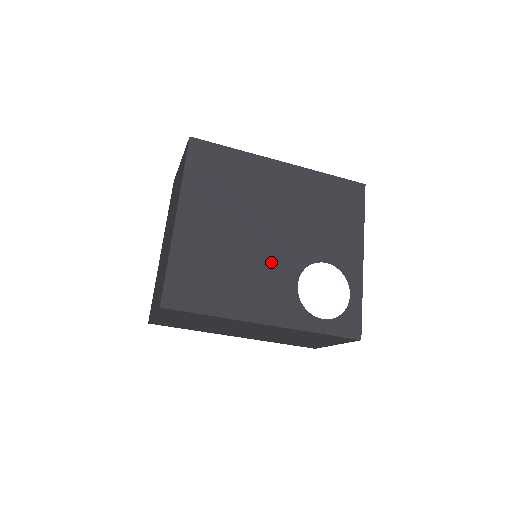
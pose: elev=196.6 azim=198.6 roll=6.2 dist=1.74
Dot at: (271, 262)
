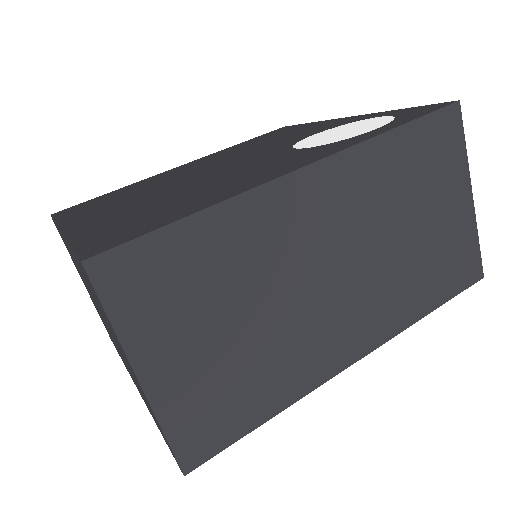
Dot at: (240, 167)
